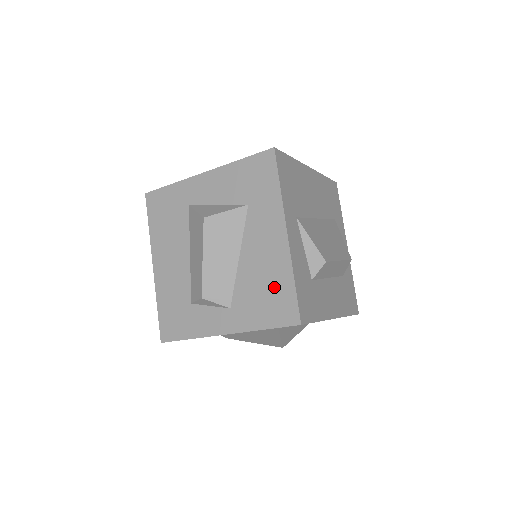
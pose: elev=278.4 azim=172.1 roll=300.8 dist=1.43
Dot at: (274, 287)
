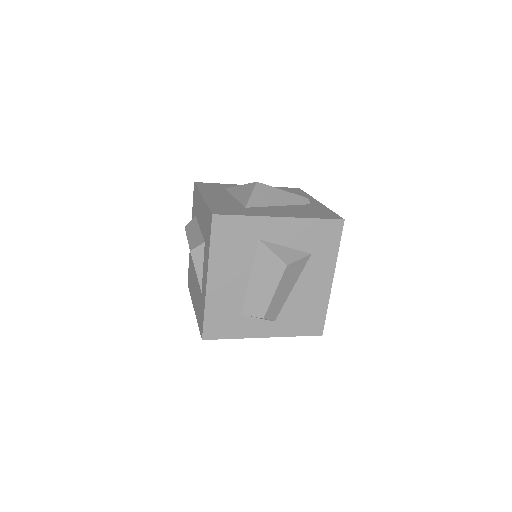
Dot at: (312, 312)
